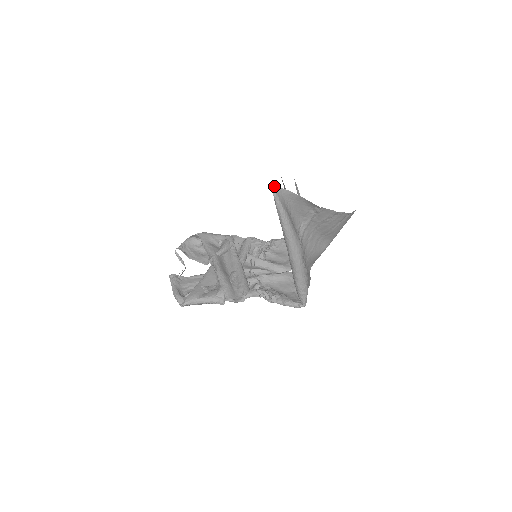
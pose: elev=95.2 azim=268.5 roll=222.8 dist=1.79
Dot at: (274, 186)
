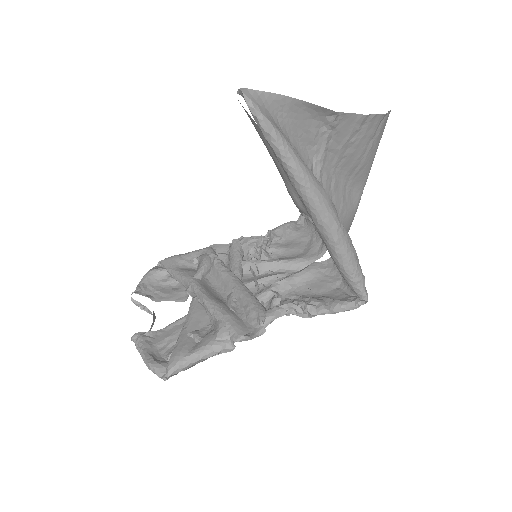
Dot at: (243, 88)
